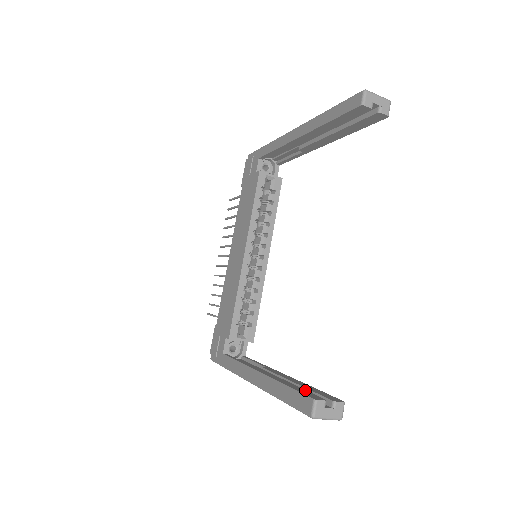
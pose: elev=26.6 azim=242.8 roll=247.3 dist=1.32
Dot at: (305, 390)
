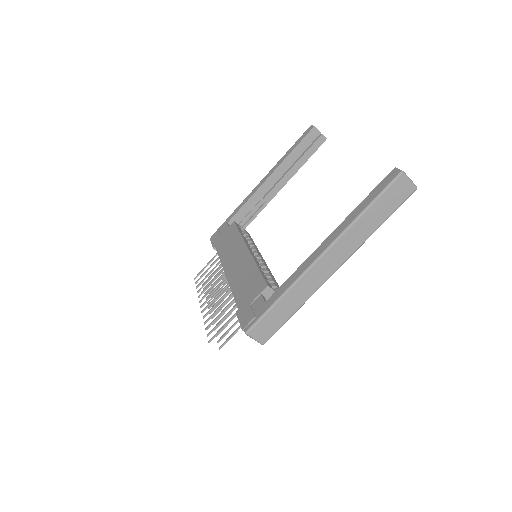
Dot at: occluded
